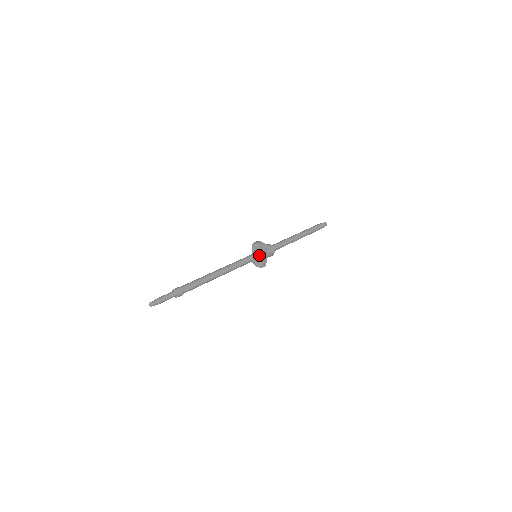
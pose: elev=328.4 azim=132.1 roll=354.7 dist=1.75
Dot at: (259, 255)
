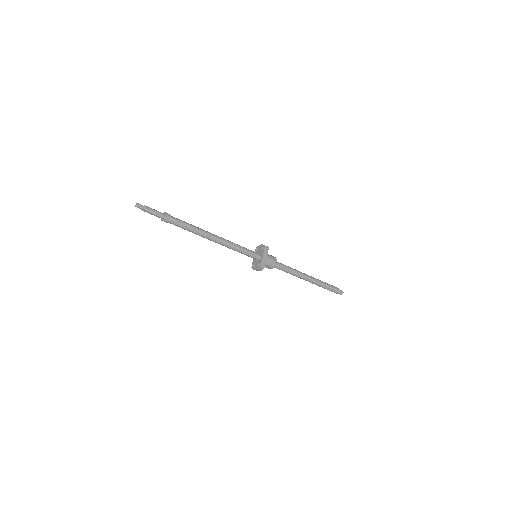
Dot at: (259, 255)
